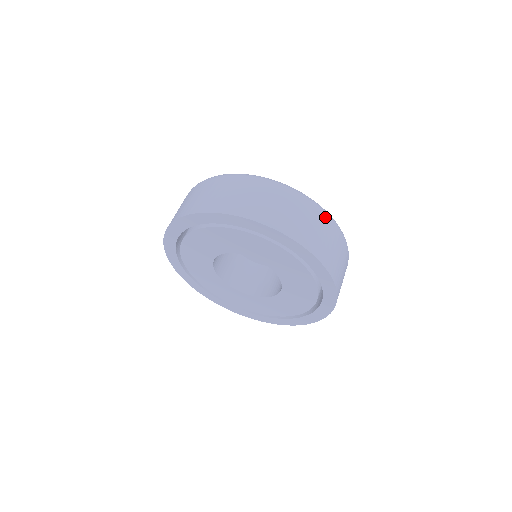
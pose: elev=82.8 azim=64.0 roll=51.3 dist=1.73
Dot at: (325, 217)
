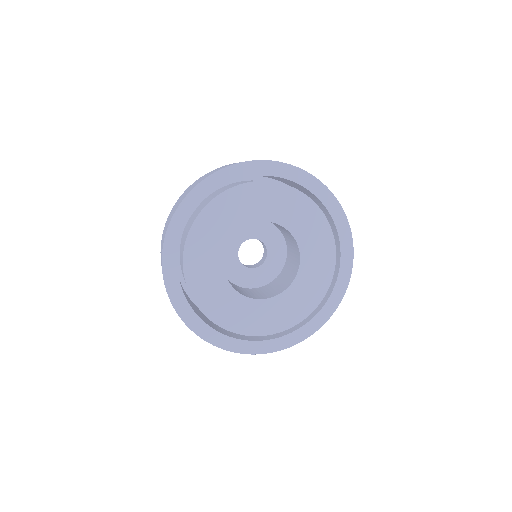
Dot at: occluded
